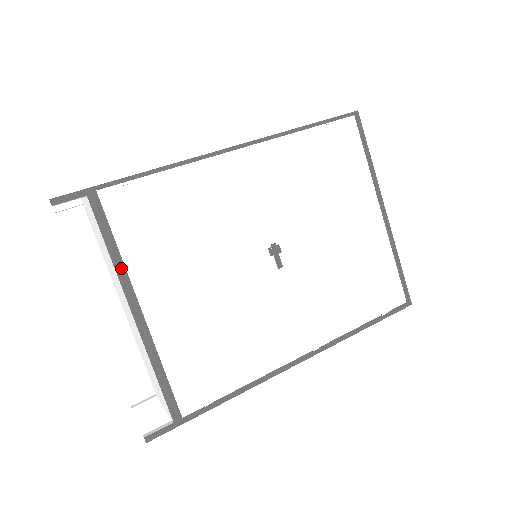
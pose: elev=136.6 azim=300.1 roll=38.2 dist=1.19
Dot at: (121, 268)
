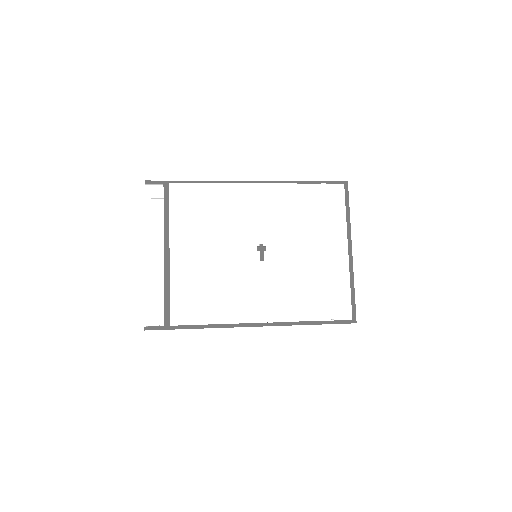
Dot at: (167, 227)
